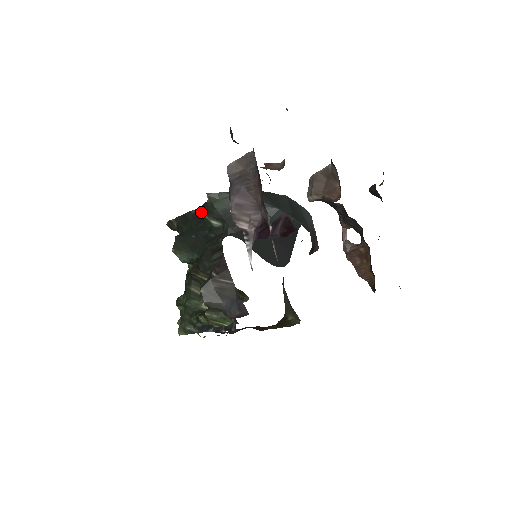
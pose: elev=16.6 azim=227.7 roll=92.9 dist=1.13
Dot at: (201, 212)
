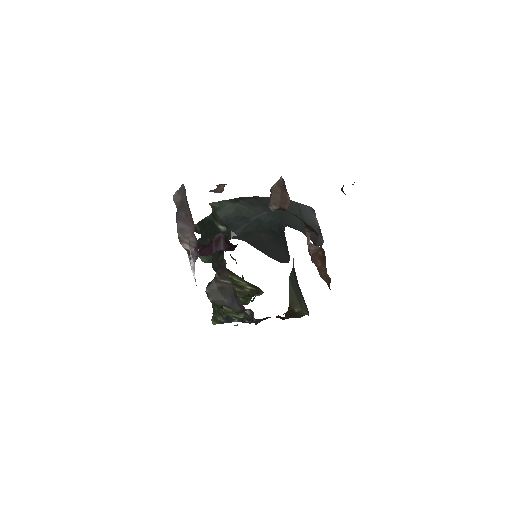
Dot at: occluded
